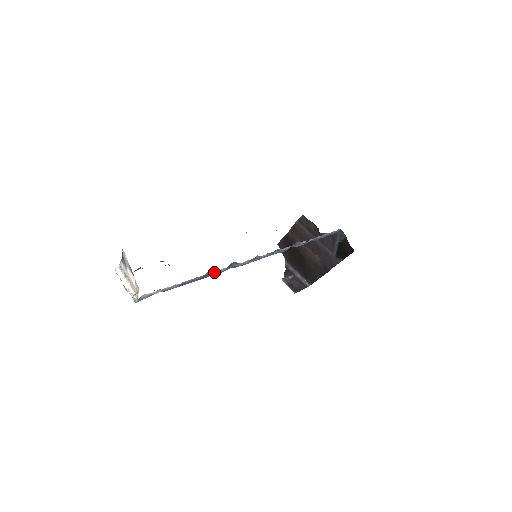
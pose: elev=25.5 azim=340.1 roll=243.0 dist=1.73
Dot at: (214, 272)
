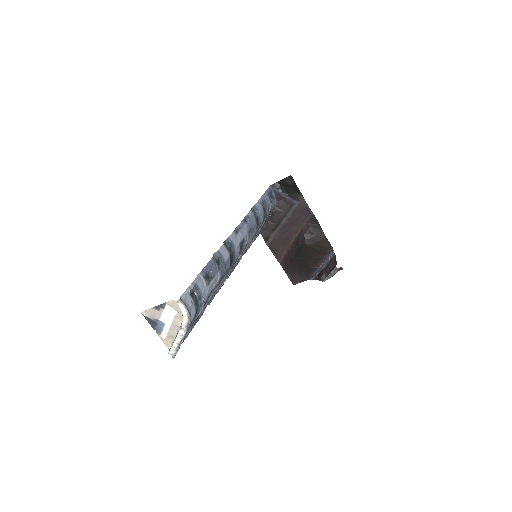
Dot at: (218, 253)
